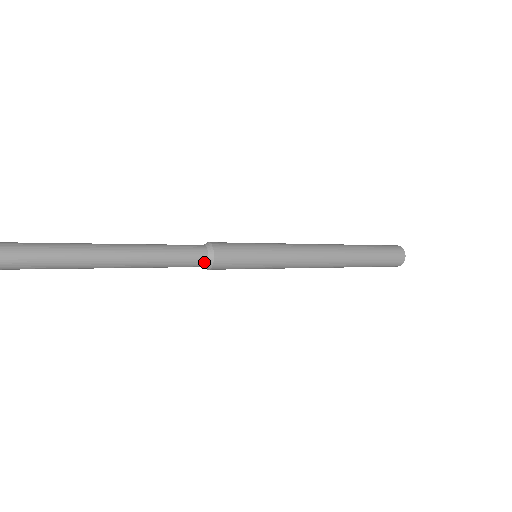
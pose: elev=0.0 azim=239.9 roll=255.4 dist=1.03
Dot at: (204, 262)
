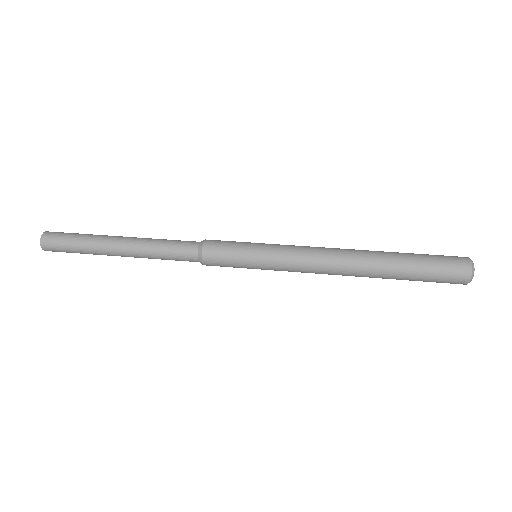
Dot at: (195, 260)
